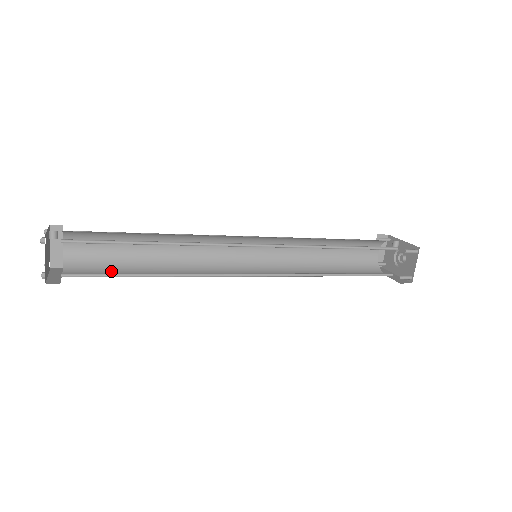
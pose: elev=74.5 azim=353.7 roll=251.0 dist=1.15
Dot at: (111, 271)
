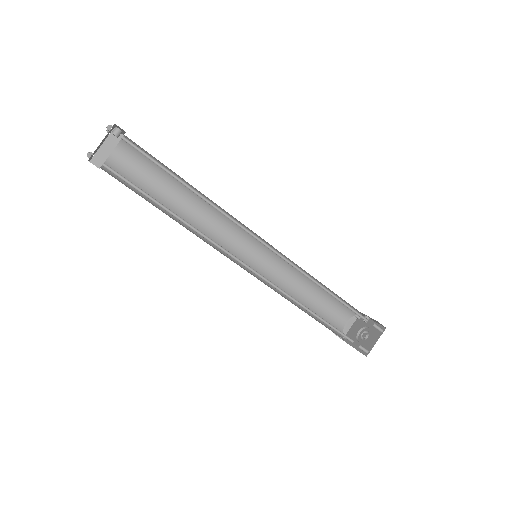
Dot at: (138, 193)
